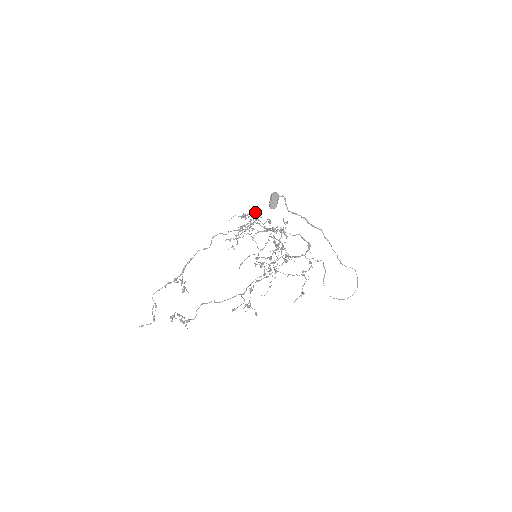
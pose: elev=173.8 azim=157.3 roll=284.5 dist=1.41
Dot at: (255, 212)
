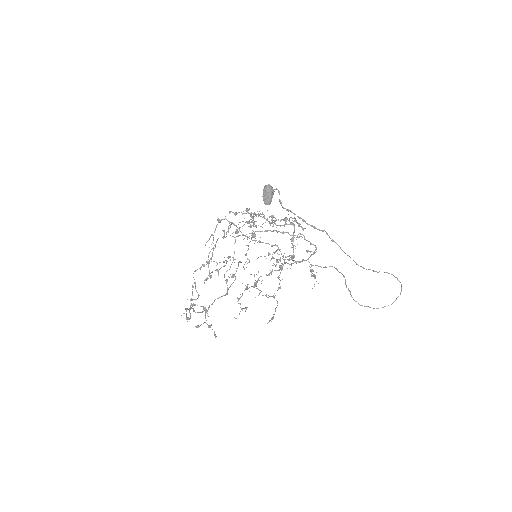
Dot at: (249, 208)
